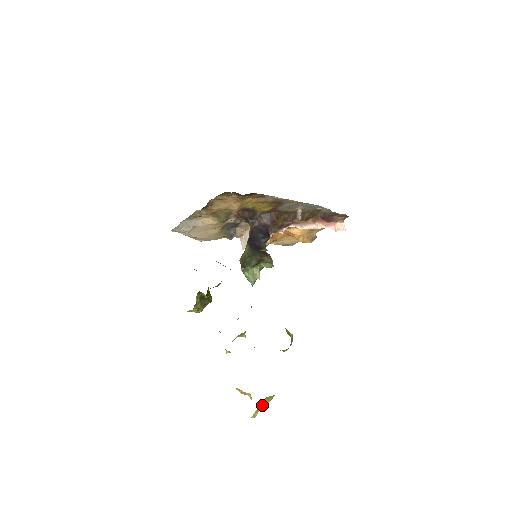
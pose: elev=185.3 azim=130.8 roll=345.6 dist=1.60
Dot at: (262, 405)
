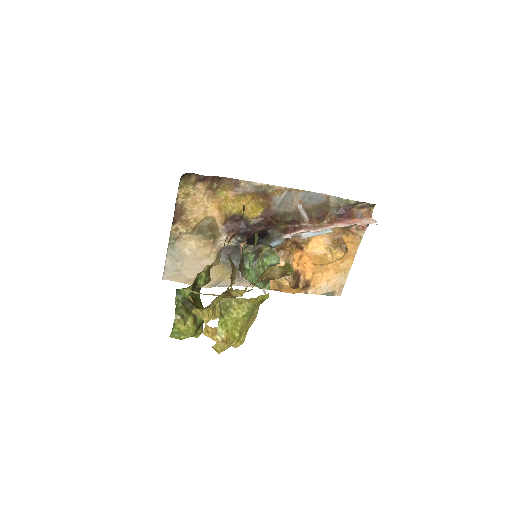
Dot at: (233, 318)
